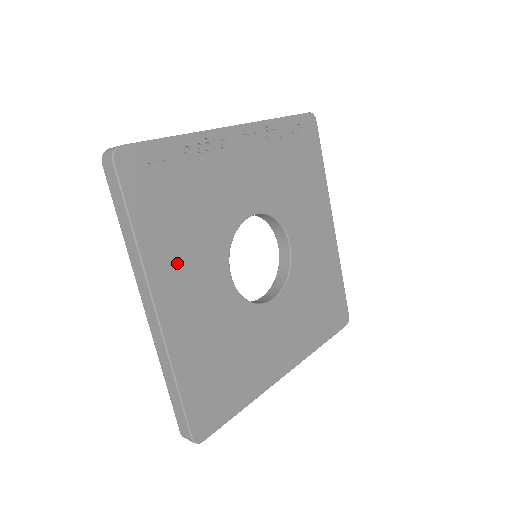
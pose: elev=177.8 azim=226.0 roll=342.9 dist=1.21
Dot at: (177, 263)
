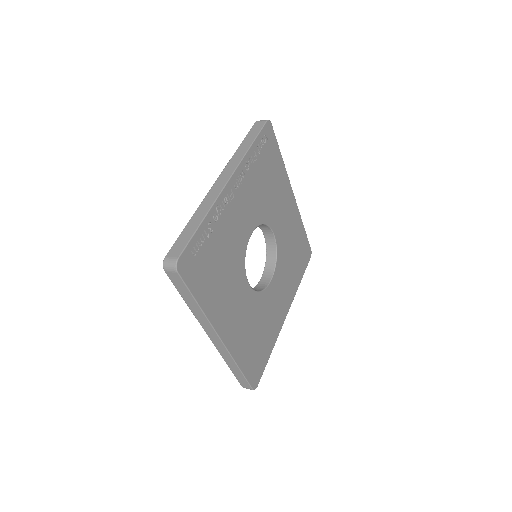
Dot at: (223, 303)
